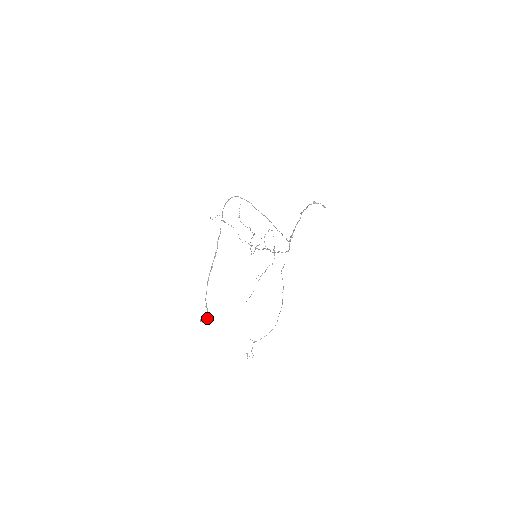
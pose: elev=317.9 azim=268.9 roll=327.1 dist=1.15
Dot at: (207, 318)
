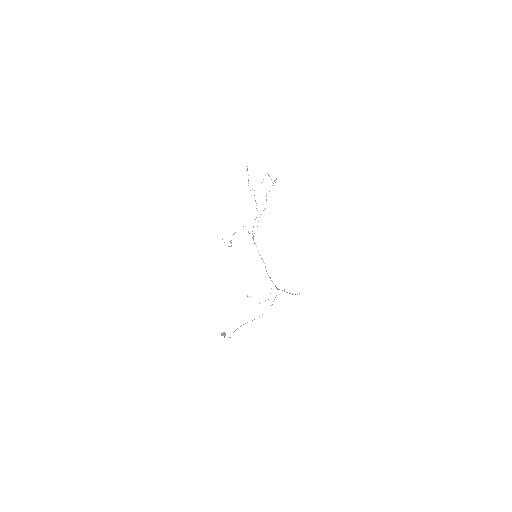
Dot at: occluded
